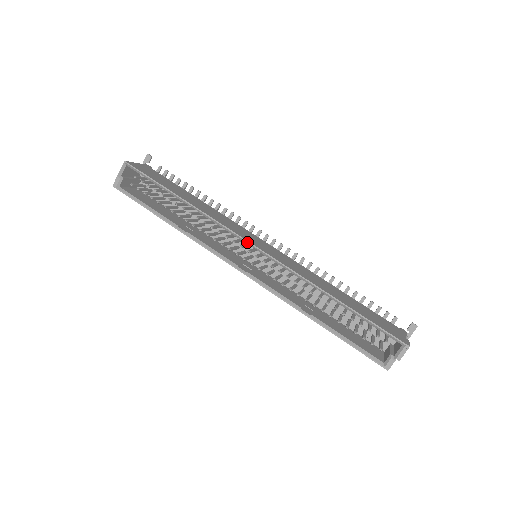
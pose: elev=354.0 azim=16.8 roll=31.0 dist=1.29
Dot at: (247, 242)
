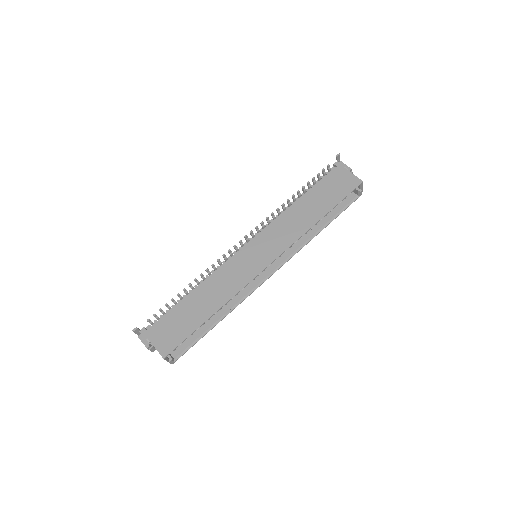
Dot at: occluded
